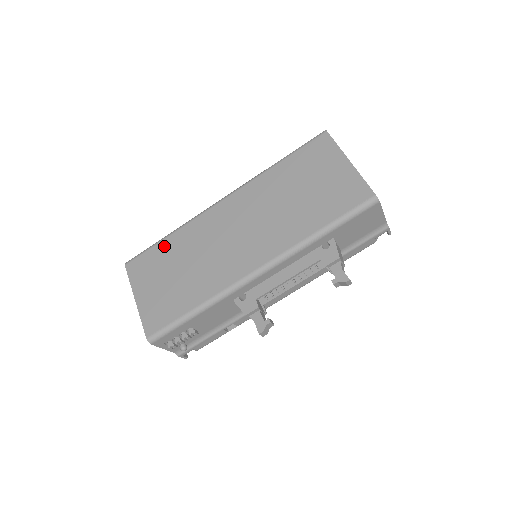
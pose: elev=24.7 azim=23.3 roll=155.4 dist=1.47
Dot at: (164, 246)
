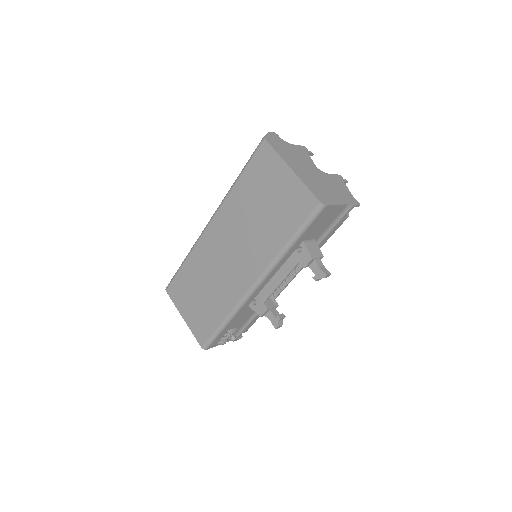
Dot at: (184, 272)
